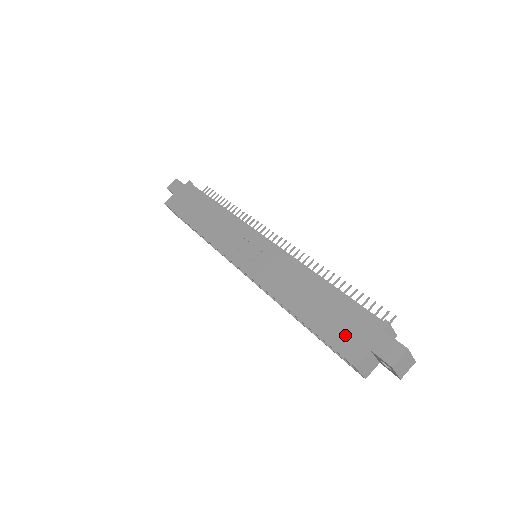
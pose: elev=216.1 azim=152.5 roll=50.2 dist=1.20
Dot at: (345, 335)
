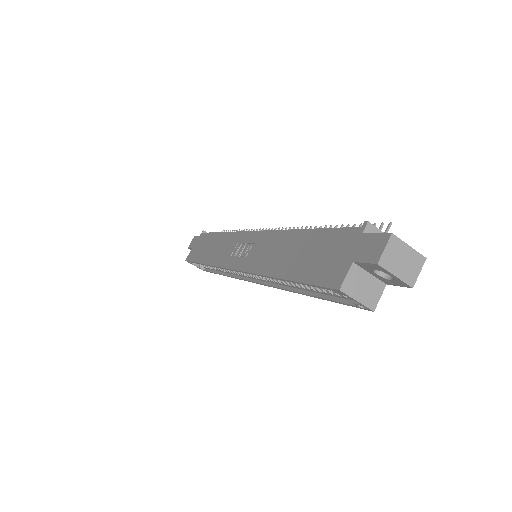
Dot at: (326, 264)
